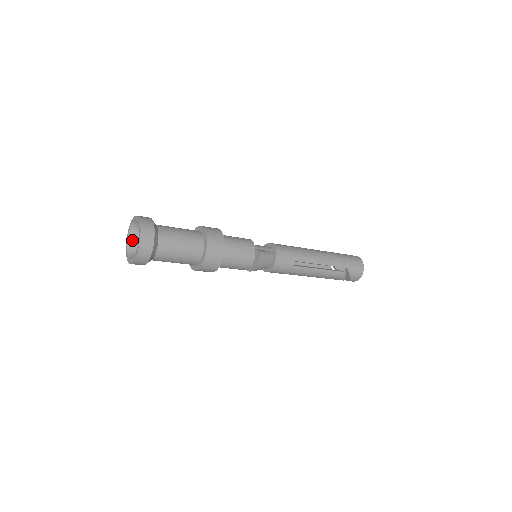
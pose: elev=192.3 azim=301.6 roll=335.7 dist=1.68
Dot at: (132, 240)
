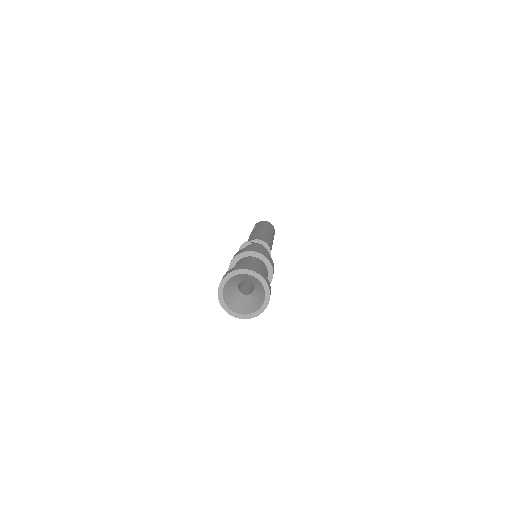
Dot at: (229, 283)
